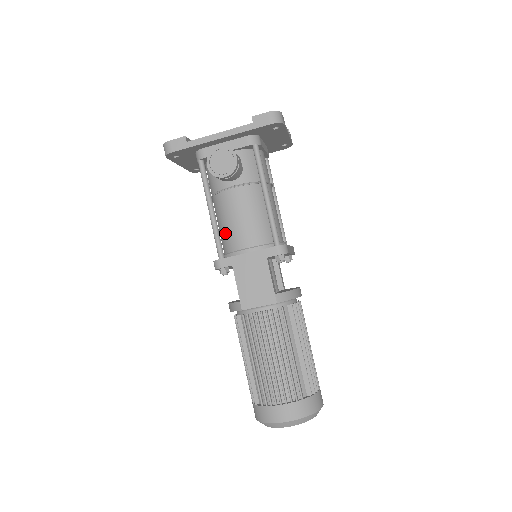
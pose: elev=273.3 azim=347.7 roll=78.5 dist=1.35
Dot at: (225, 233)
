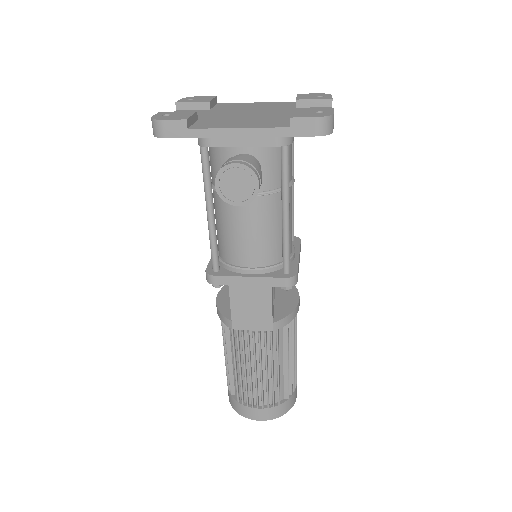
Dot at: (224, 240)
